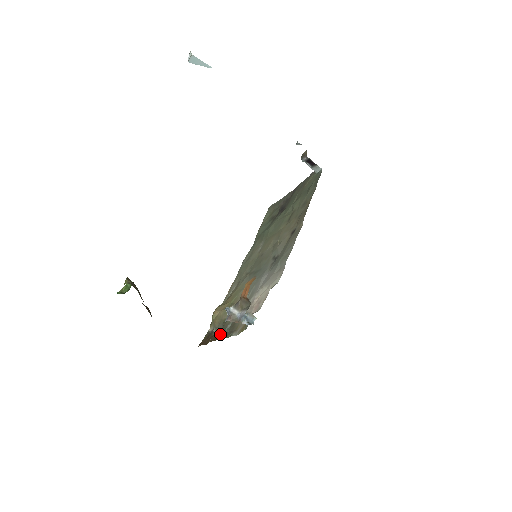
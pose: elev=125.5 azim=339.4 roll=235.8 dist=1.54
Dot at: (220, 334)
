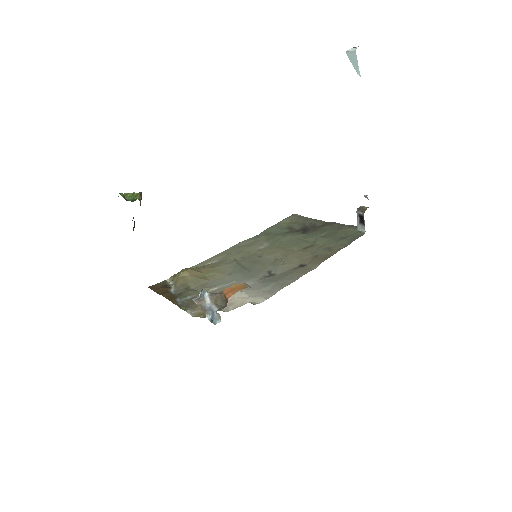
Dot at: (176, 297)
